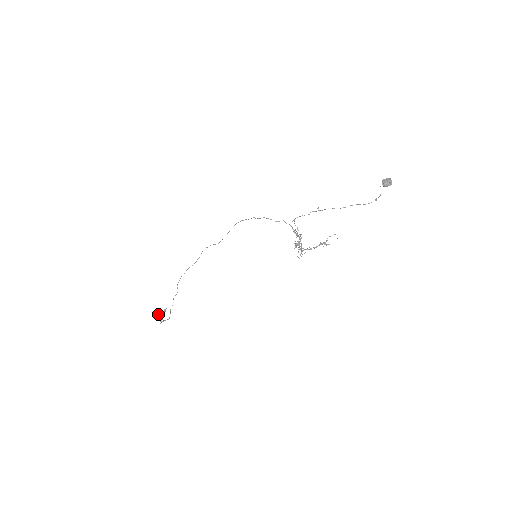
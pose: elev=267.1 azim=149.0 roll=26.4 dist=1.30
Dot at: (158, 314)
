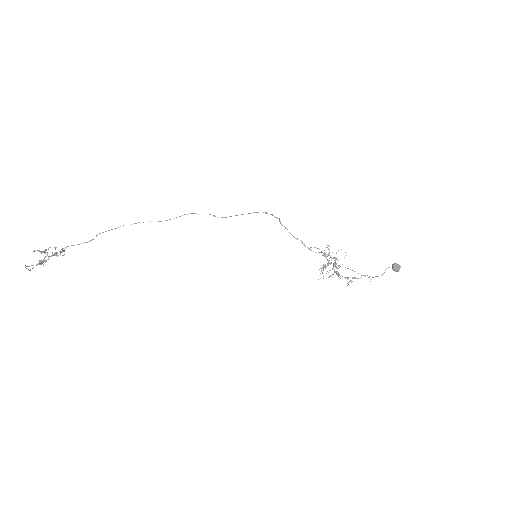
Dot at: occluded
